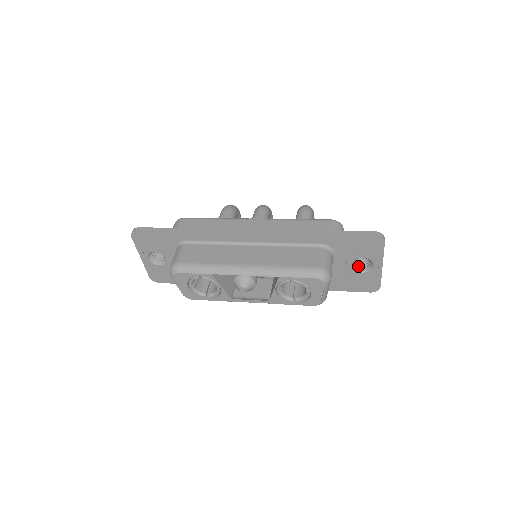
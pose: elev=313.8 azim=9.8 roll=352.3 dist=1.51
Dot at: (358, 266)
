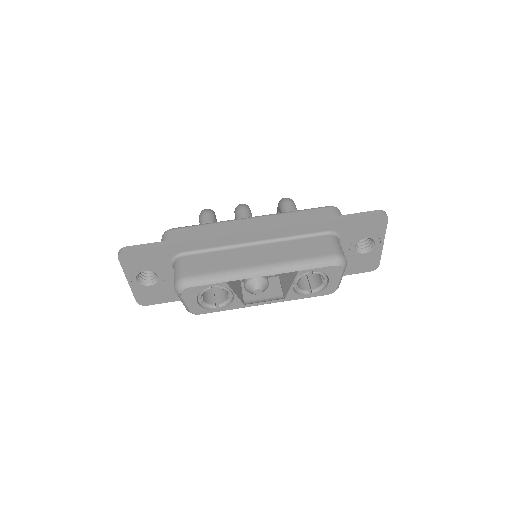
Dot at: (359, 248)
